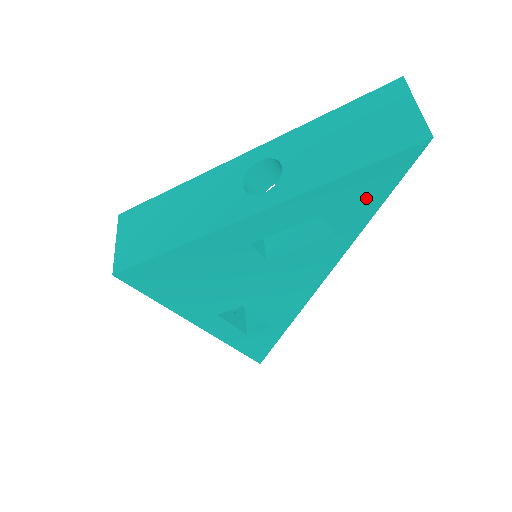
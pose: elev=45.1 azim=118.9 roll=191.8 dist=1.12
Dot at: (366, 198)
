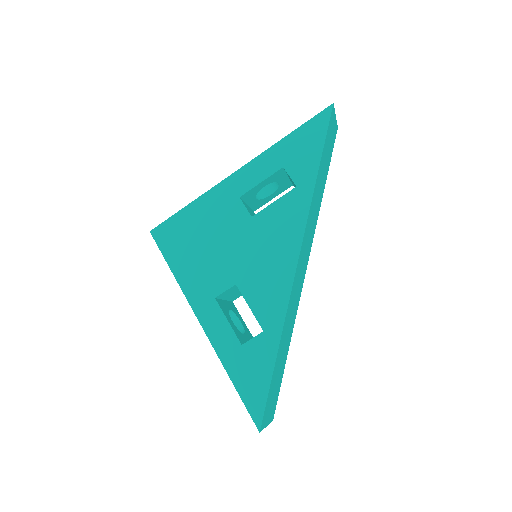
Dot at: (309, 151)
